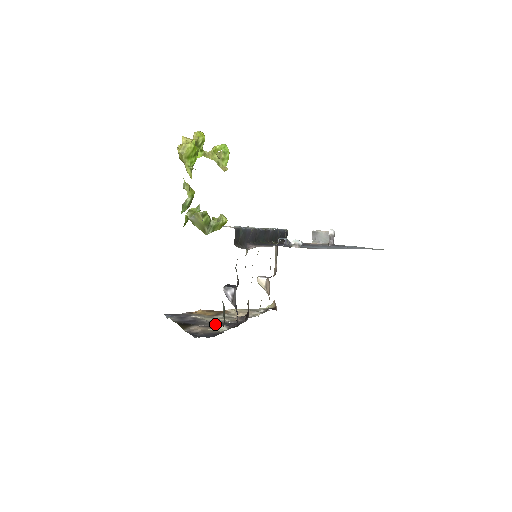
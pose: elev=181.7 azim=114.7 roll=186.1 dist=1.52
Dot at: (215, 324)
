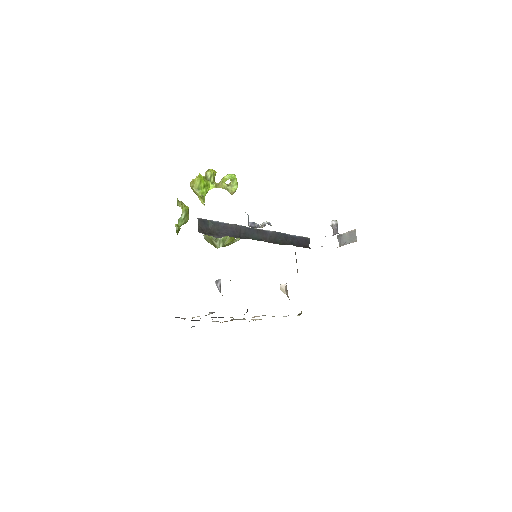
Dot at: occluded
